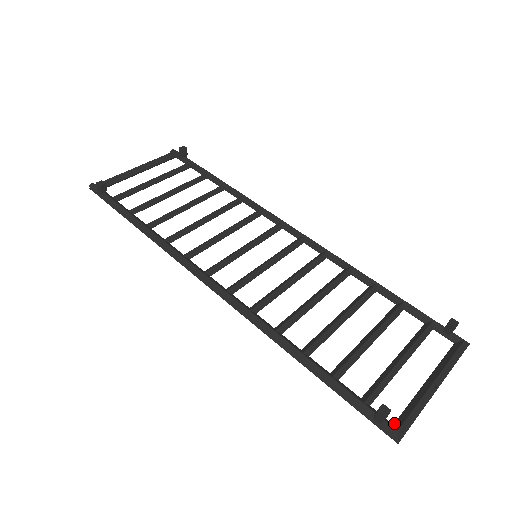
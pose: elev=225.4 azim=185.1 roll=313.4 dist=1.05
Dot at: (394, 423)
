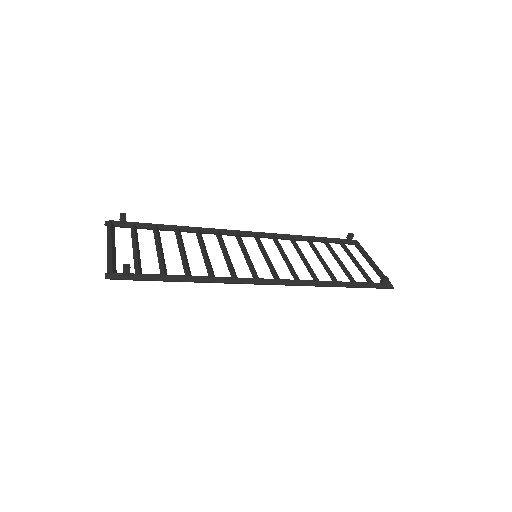
Dot at: occluded
